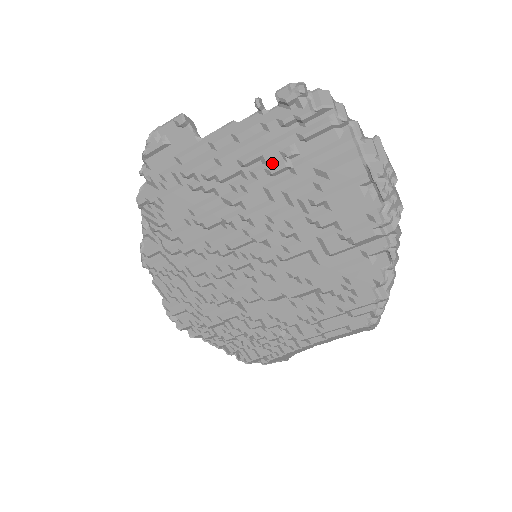
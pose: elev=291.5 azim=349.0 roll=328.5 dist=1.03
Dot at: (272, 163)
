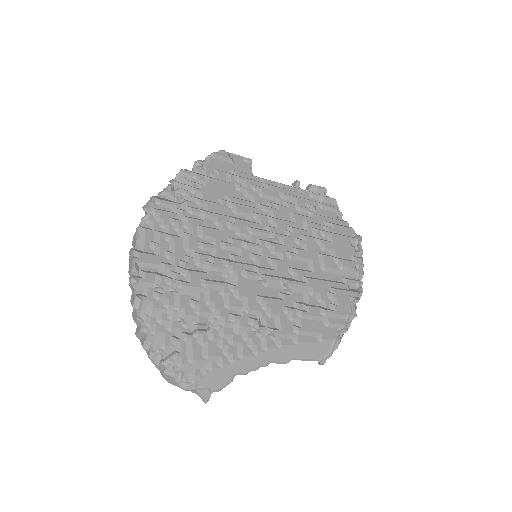
Dot at: (300, 206)
